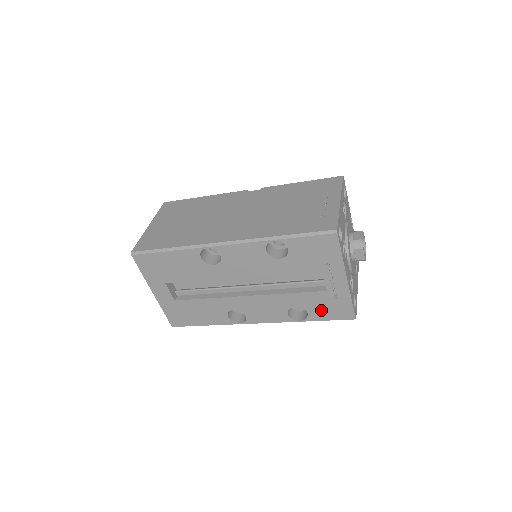
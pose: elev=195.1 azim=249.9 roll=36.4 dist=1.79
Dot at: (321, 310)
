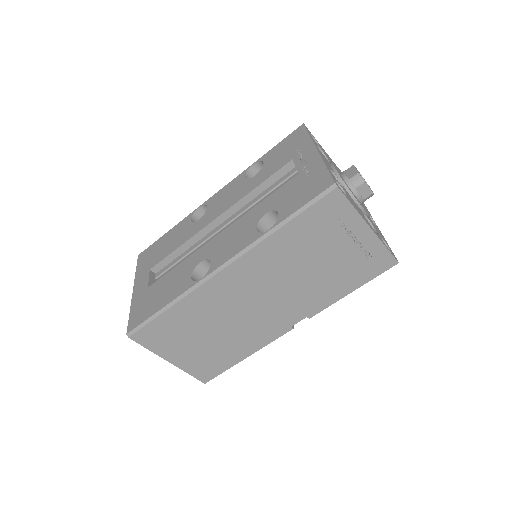
Dot at: (293, 199)
